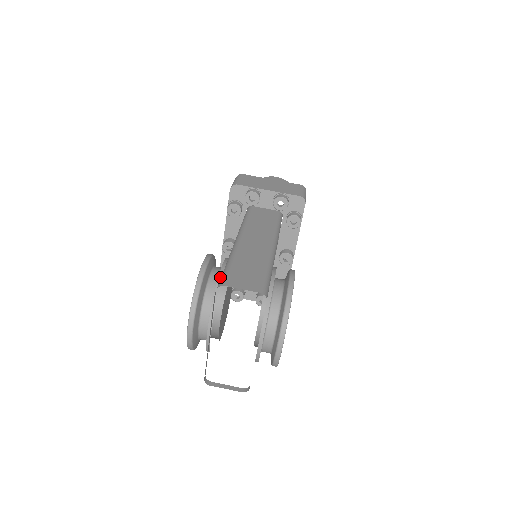
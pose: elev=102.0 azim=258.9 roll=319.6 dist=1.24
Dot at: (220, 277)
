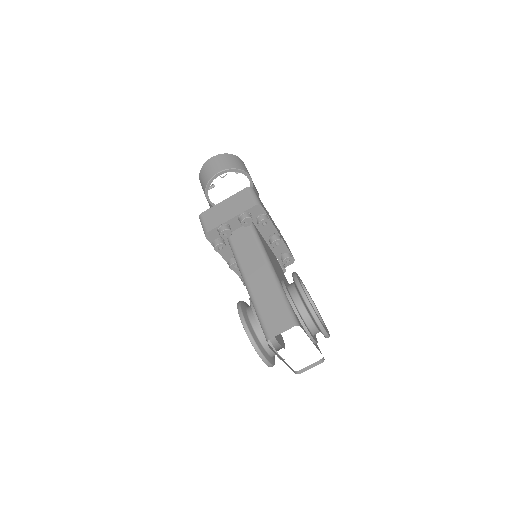
Dot at: (260, 325)
